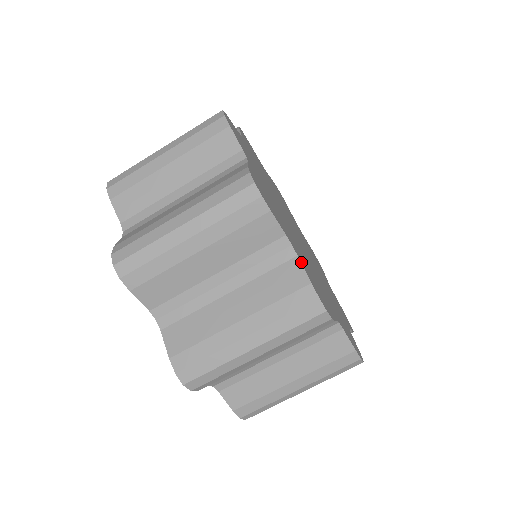
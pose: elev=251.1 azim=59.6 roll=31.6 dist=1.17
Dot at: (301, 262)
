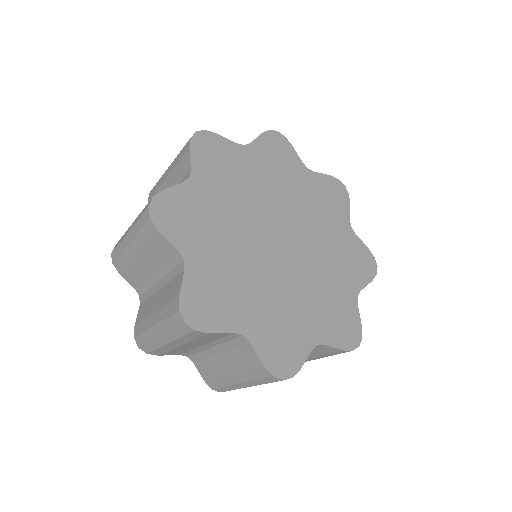
Dot at: (254, 346)
